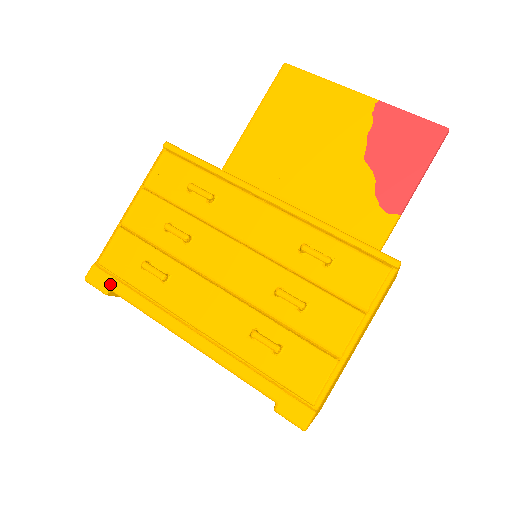
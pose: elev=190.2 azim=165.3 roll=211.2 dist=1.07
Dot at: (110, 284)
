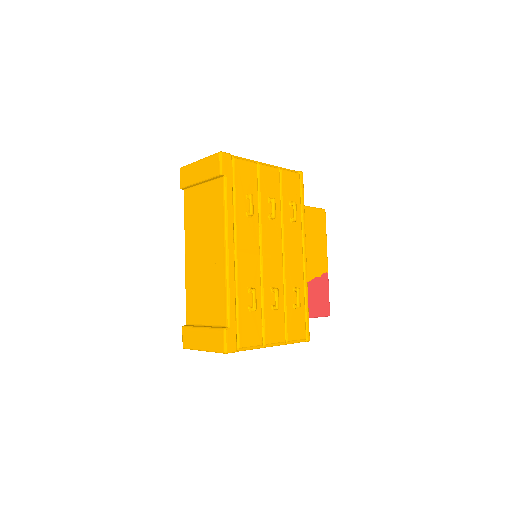
Dot at: (228, 175)
